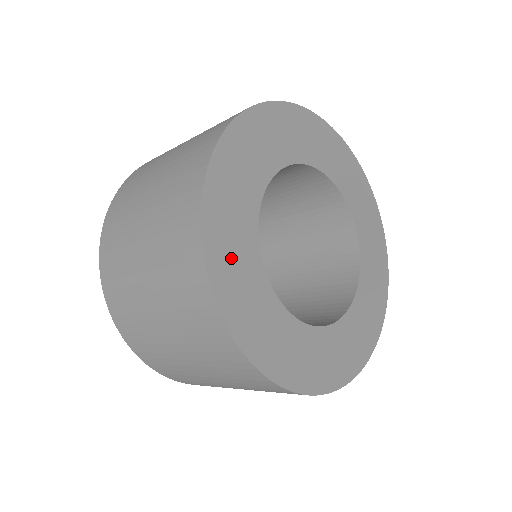
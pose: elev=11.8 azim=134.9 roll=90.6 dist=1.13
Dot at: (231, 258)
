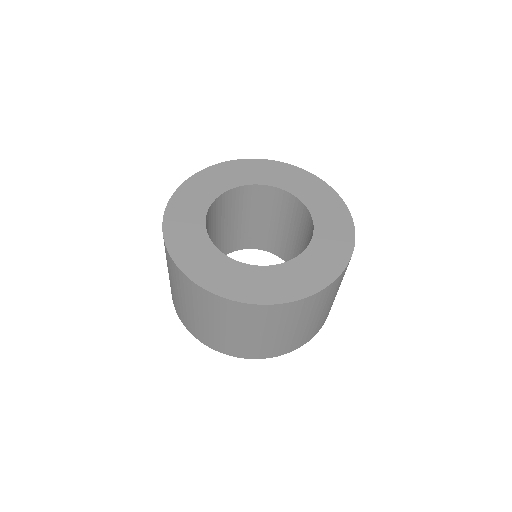
Dot at: (192, 195)
